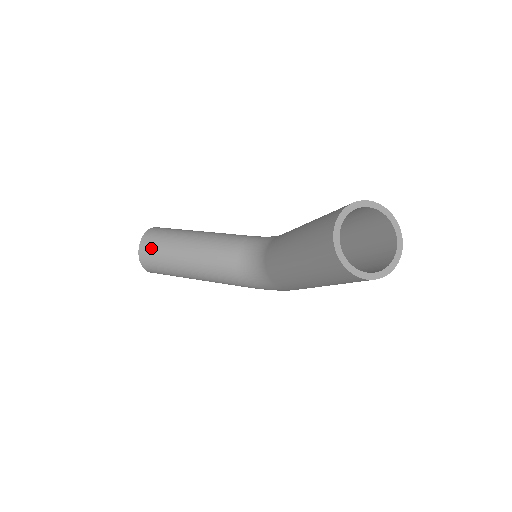
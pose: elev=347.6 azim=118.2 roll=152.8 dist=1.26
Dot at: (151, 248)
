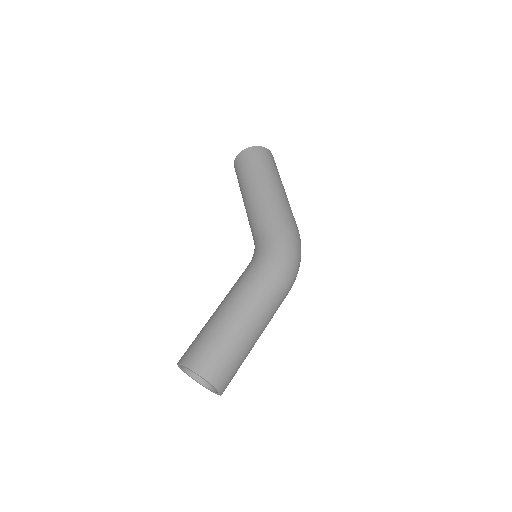
Dot at: occluded
